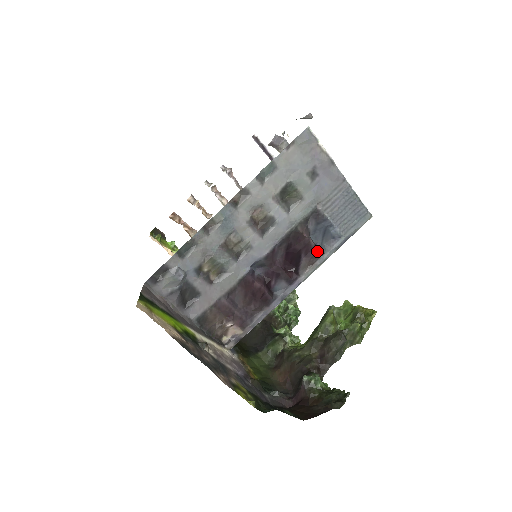
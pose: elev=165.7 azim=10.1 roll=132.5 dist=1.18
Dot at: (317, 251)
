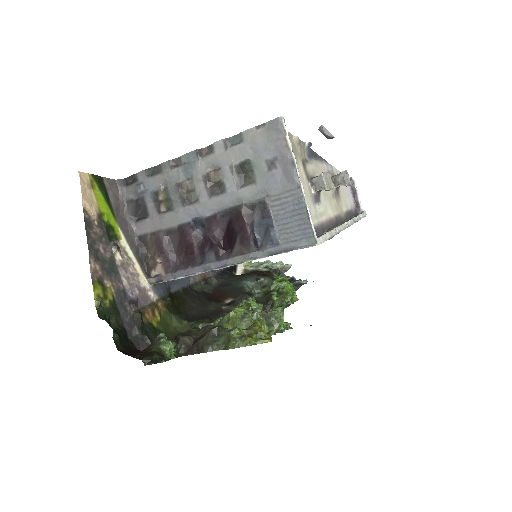
Dot at: (251, 243)
